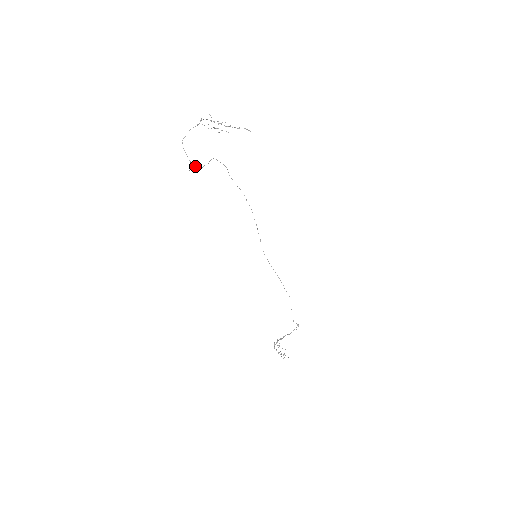
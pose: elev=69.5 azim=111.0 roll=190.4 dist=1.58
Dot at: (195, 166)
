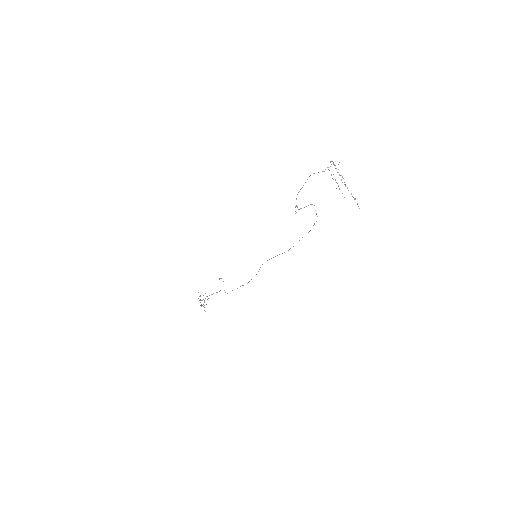
Dot at: (297, 206)
